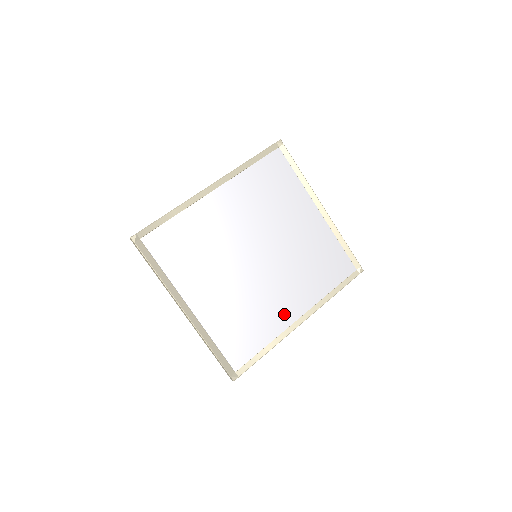
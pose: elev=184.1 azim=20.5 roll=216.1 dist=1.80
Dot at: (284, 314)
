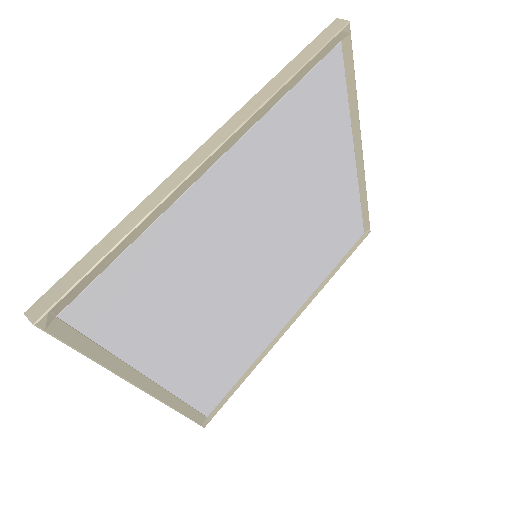
Dot at: (276, 323)
